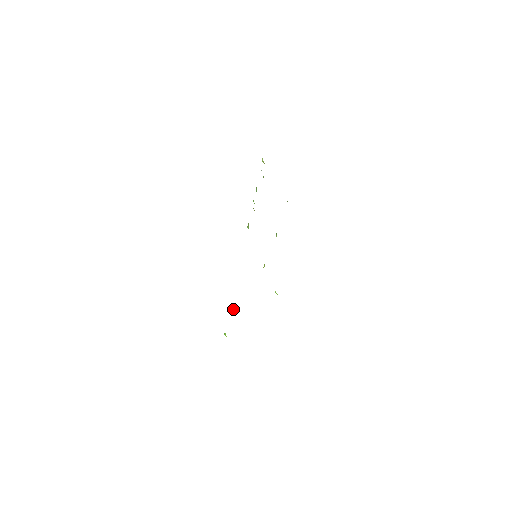
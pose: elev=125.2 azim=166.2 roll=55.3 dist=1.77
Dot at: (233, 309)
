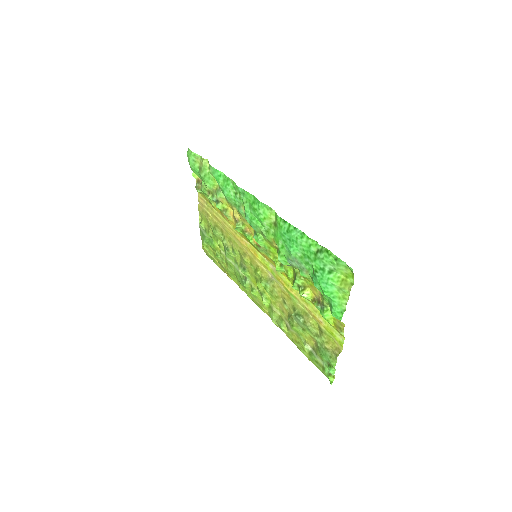
Dot at: (307, 291)
